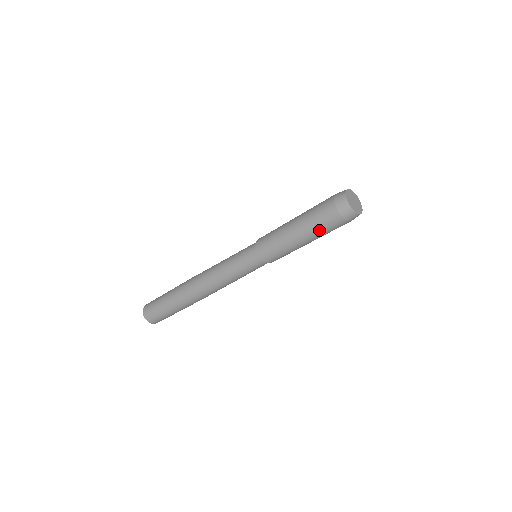
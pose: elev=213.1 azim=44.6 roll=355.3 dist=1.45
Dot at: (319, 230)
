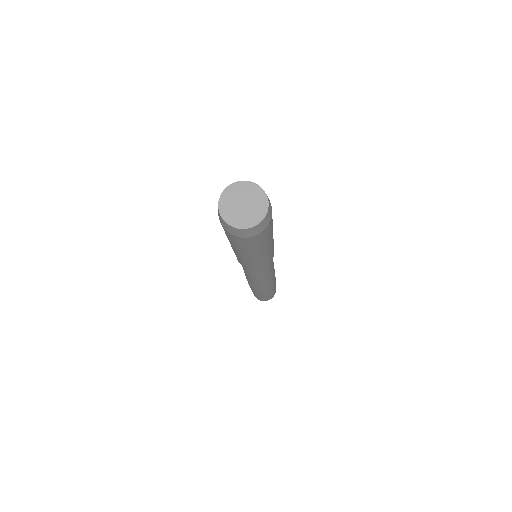
Dot at: (237, 246)
